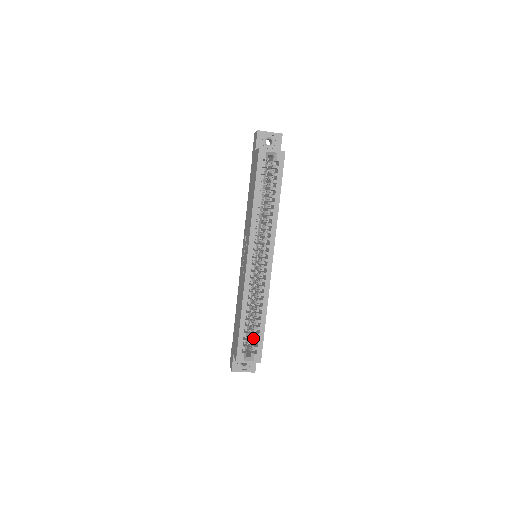
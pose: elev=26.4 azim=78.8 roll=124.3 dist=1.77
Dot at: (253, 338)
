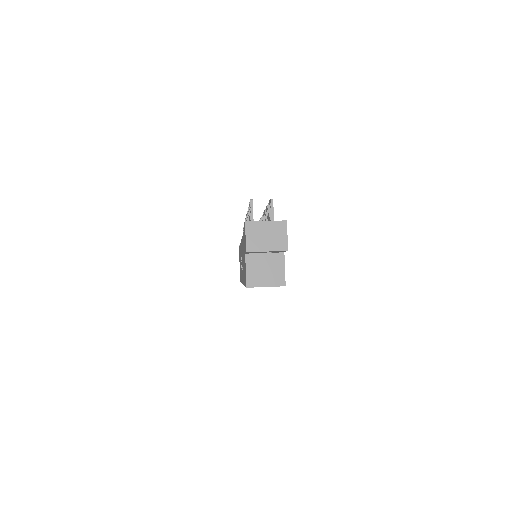
Dot at: occluded
